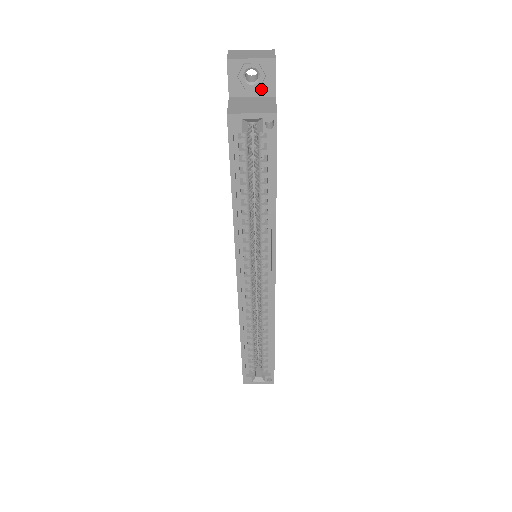
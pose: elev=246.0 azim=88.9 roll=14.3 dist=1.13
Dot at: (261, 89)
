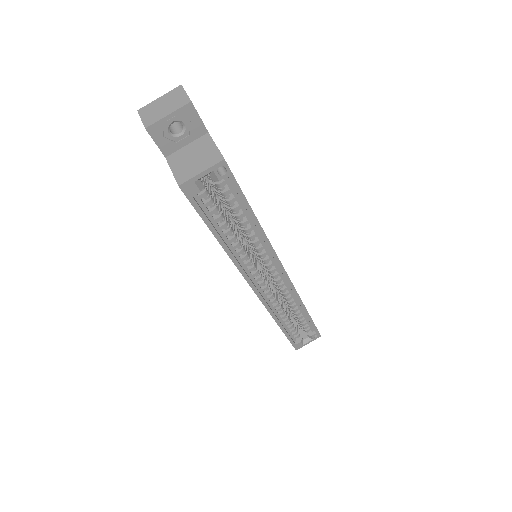
Dot at: (191, 134)
